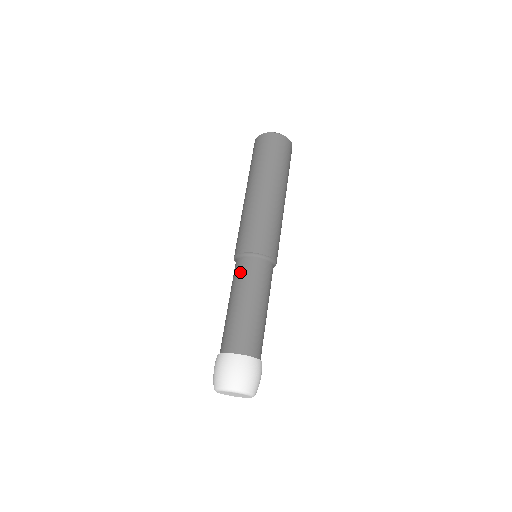
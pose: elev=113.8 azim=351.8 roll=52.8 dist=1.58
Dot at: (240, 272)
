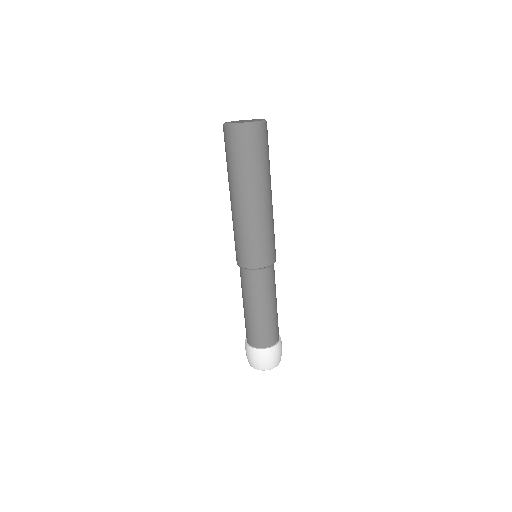
Dot at: (242, 282)
